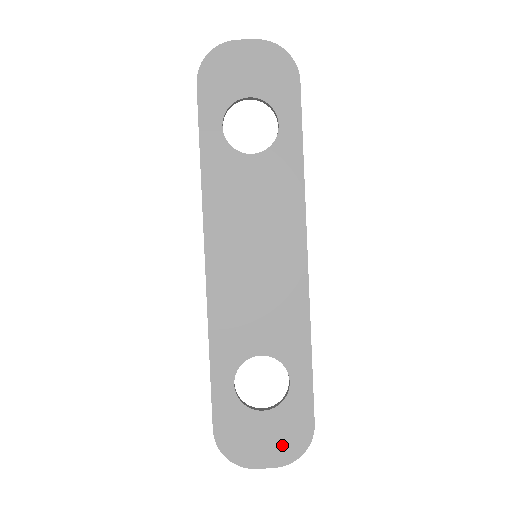
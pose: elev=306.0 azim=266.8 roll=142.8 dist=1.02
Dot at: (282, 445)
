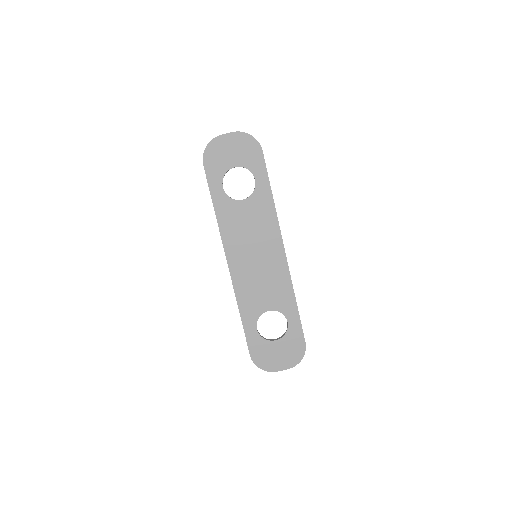
Dot at: (289, 357)
